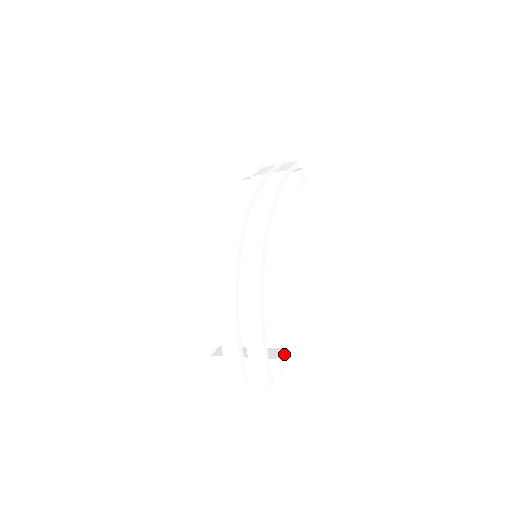
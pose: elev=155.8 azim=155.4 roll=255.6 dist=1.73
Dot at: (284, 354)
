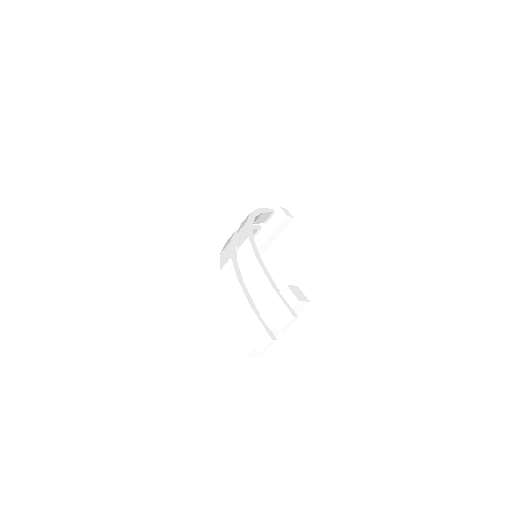
Dot at: (300, 291)
